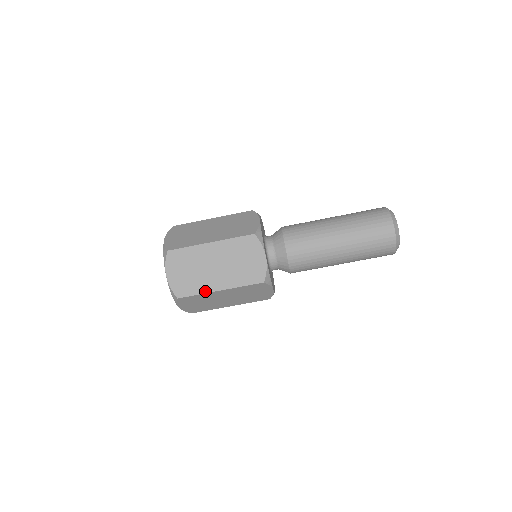
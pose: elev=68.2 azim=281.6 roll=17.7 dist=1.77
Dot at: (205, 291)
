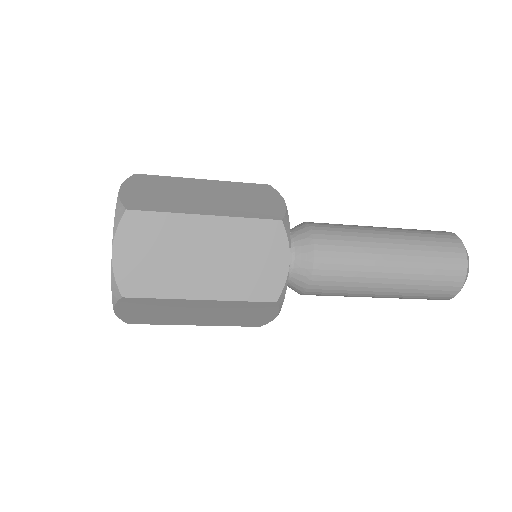
Dot at: (175, 295)
